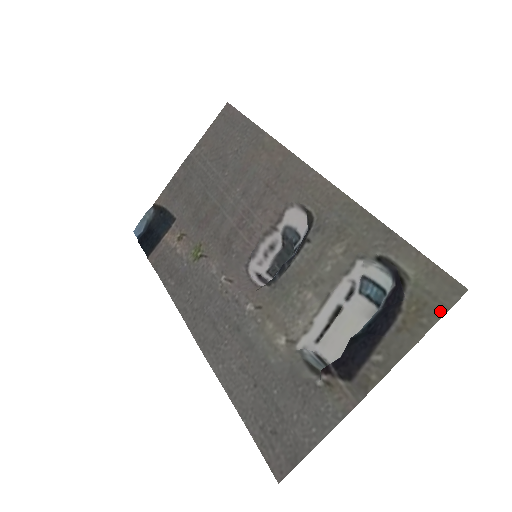
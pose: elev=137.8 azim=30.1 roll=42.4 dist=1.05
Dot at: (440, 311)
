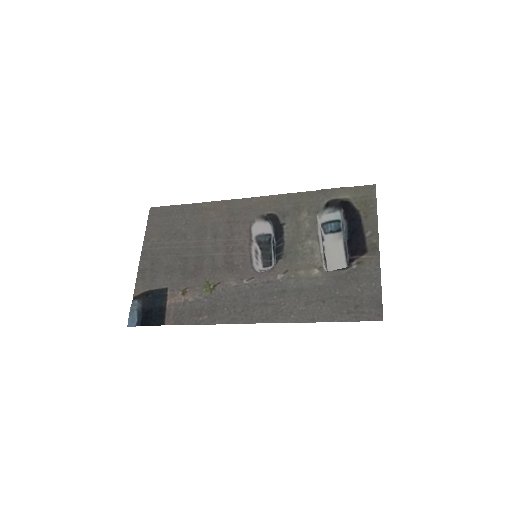
Dot at: (374, 198)
